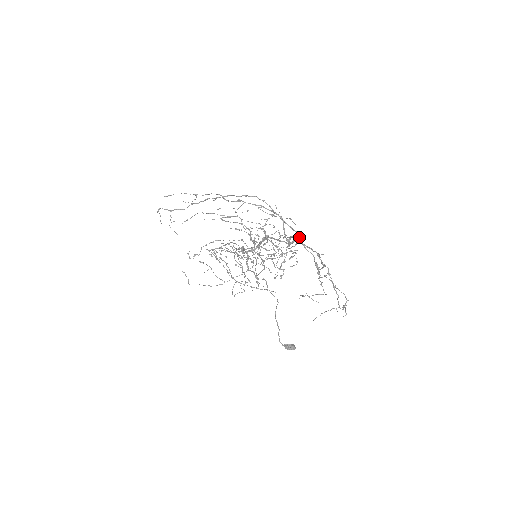
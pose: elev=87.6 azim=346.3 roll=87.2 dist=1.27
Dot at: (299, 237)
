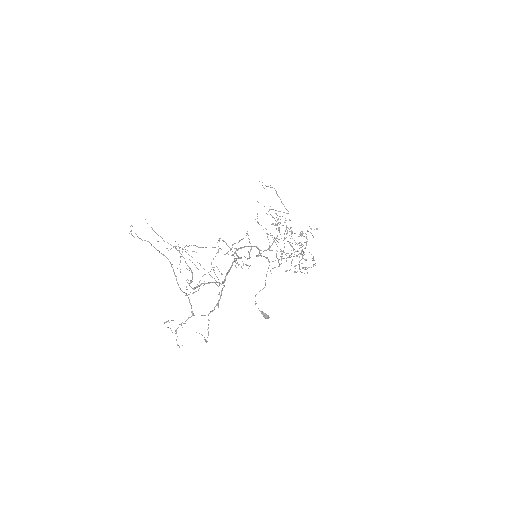
Dot at: occluded
